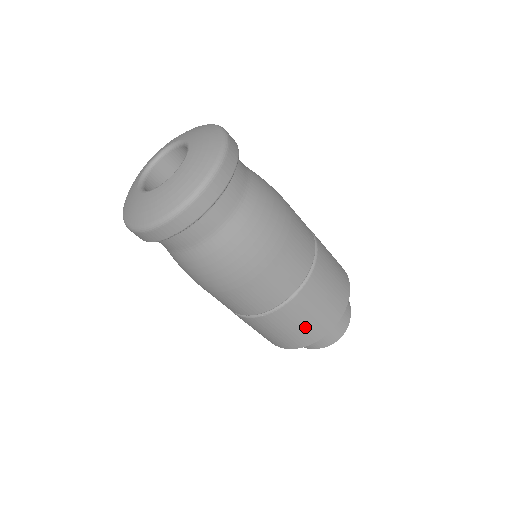
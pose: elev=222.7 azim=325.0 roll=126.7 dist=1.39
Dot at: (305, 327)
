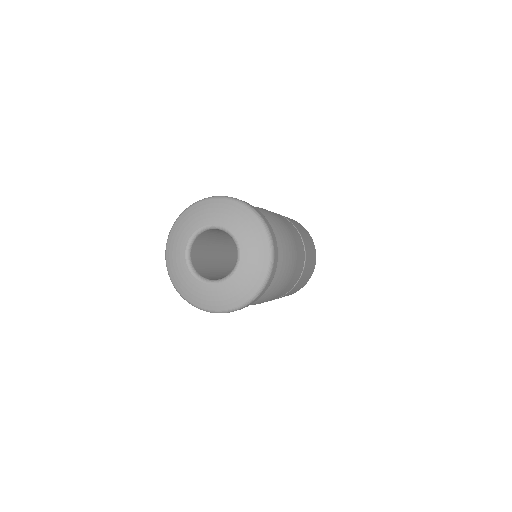
Dot at: occluded
